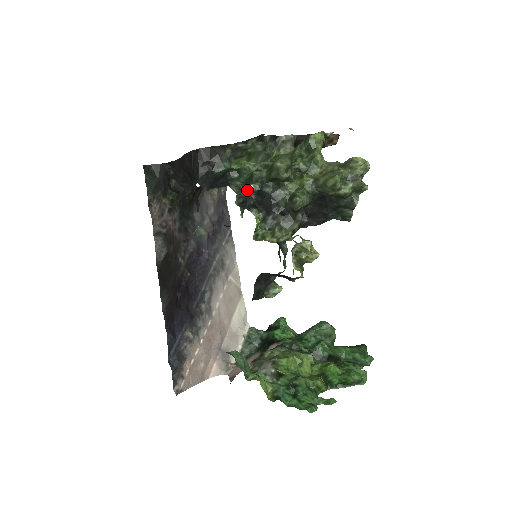
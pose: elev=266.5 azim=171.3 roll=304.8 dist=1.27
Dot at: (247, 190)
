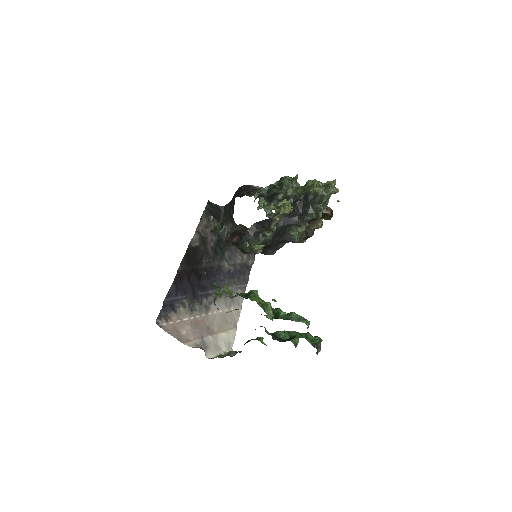
Dot at: (263, 189)
